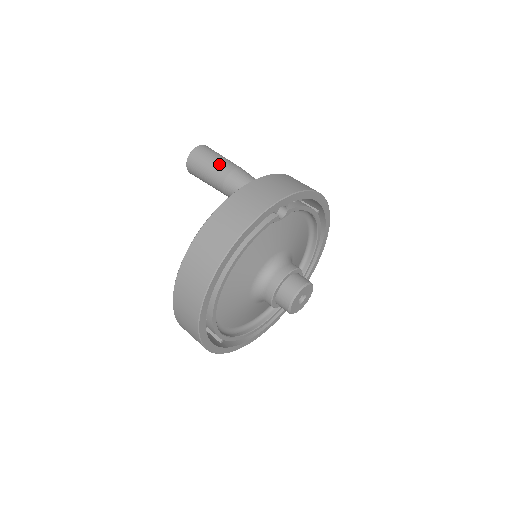
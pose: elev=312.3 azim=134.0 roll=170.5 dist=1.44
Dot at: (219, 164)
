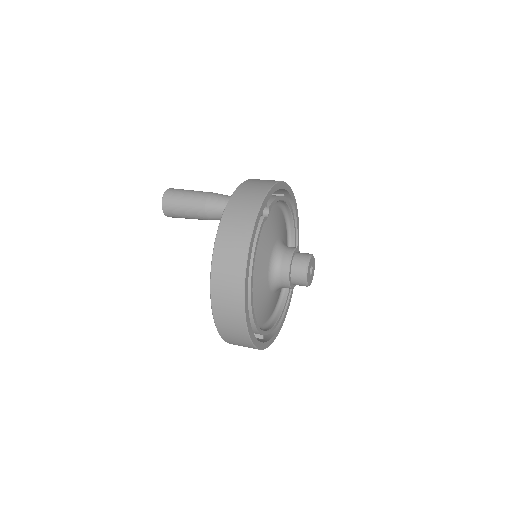
Dot at: (193, 198)
